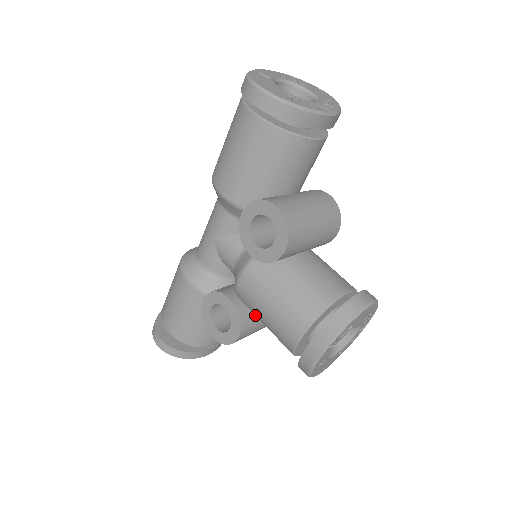
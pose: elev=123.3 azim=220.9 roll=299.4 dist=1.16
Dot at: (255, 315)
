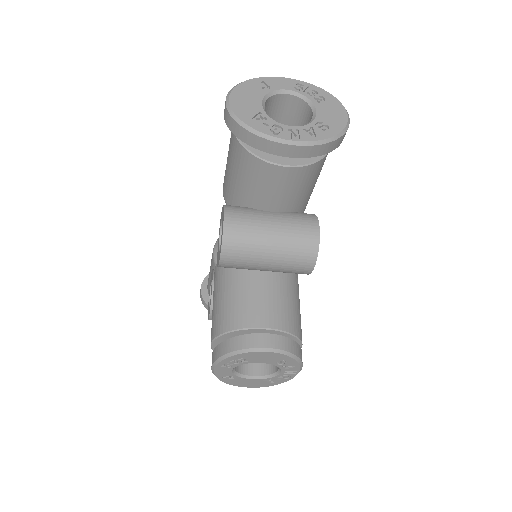
Dot at: occluded
